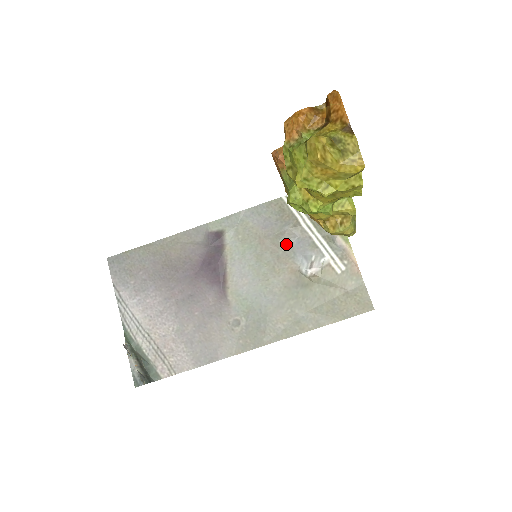
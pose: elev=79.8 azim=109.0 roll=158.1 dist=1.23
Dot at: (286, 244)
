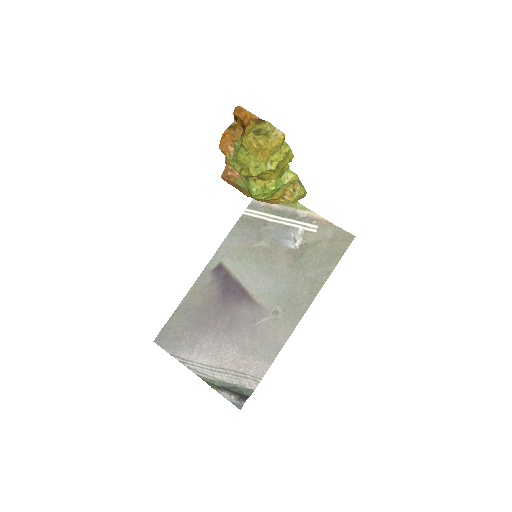
Dot at: (268, 240)
